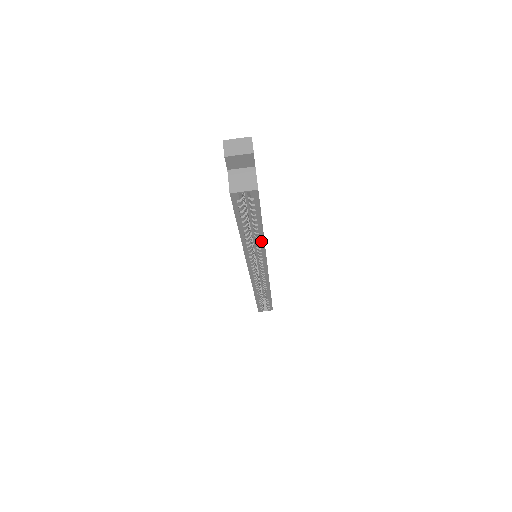
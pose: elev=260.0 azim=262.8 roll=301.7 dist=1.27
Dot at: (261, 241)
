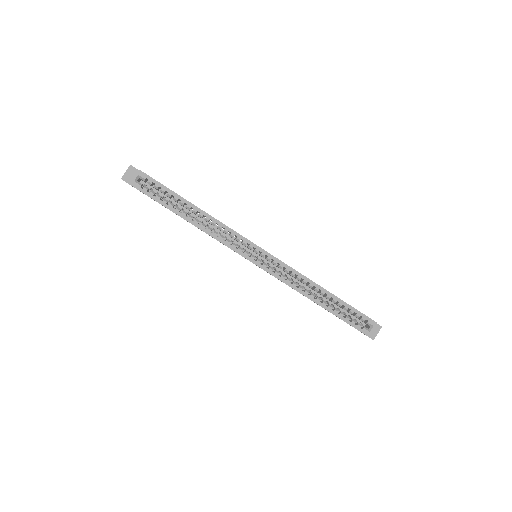
Dot at: (206, 215)
